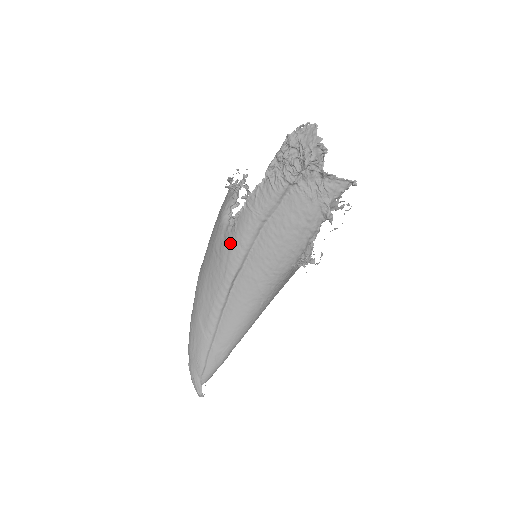
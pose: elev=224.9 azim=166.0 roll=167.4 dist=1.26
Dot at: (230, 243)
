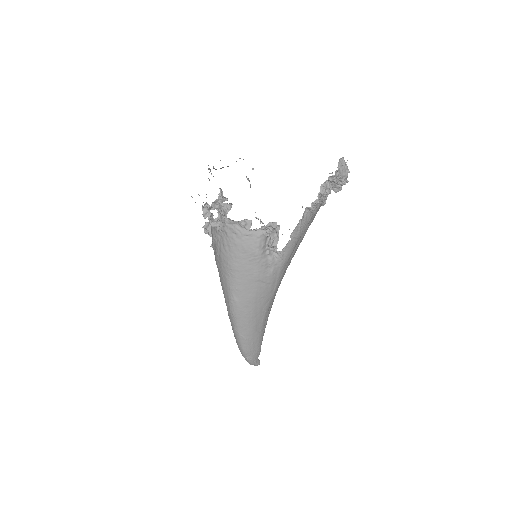
Dot at: (279, 269)
